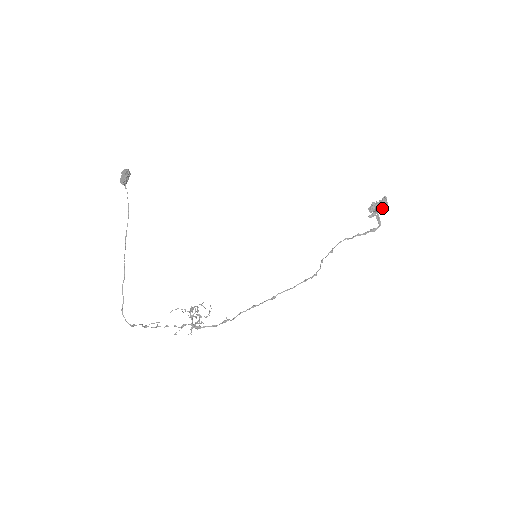
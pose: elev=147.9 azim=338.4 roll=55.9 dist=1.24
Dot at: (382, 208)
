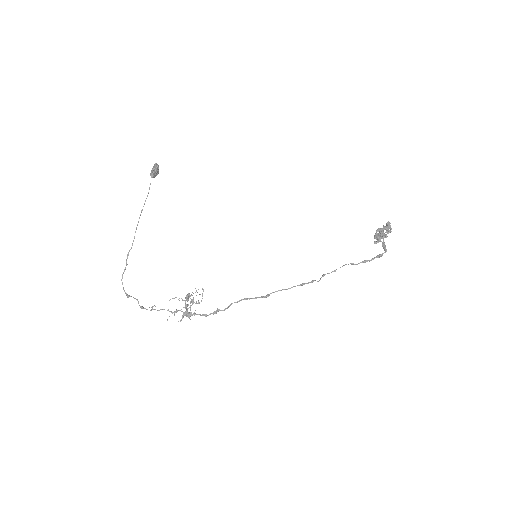
Dot at: (386, 232)
